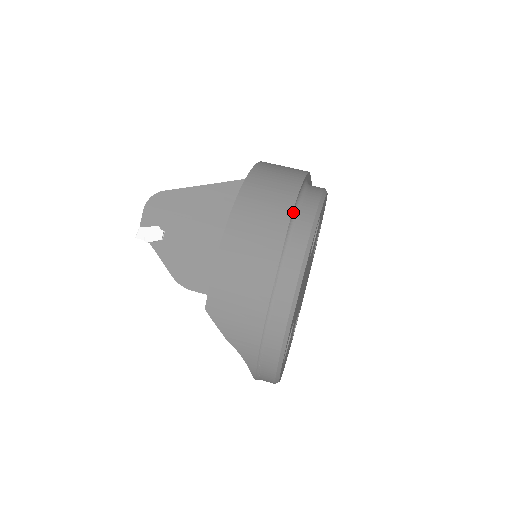
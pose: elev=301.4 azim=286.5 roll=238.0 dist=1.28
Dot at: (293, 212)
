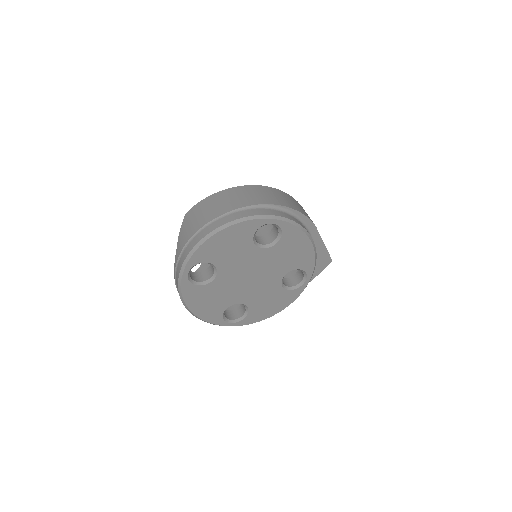
Dot at: (262, 205)
